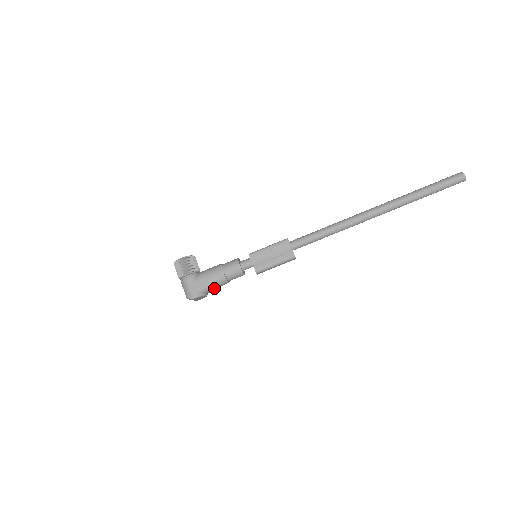
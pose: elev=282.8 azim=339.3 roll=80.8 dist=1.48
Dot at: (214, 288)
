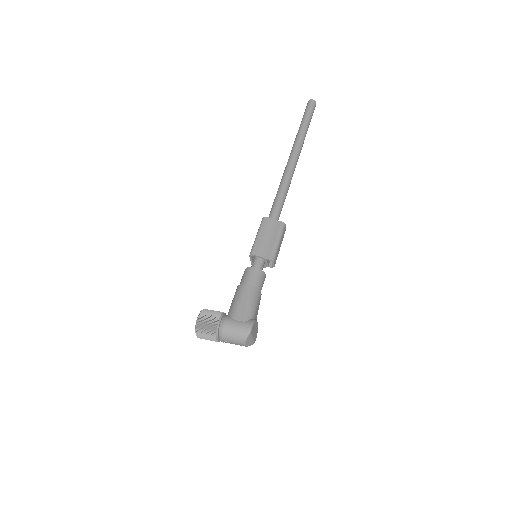
Dot at: (256, 308)
